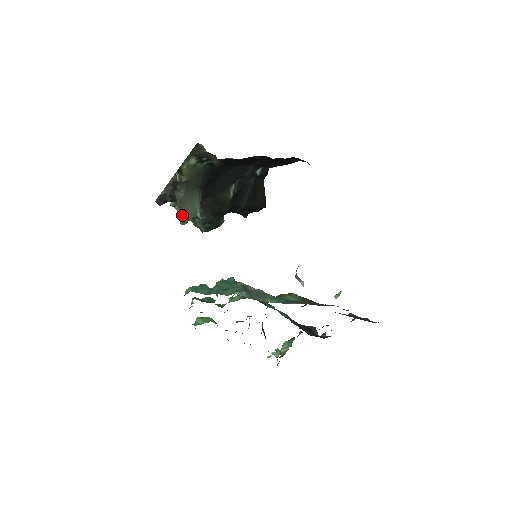
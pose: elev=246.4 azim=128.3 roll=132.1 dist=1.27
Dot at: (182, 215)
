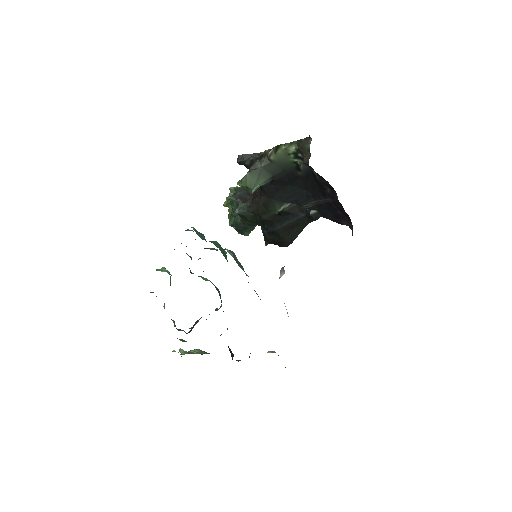
Dot at: (246, 177)
